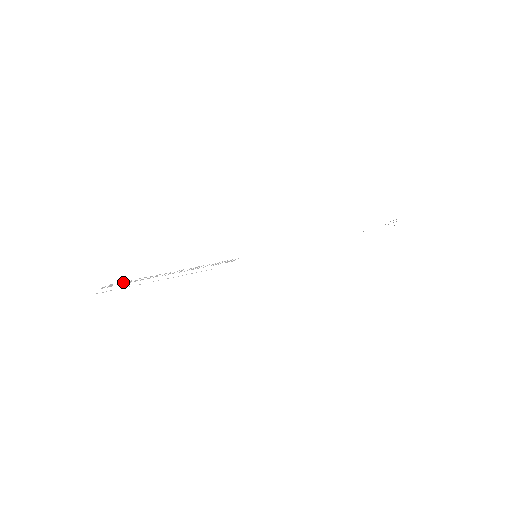
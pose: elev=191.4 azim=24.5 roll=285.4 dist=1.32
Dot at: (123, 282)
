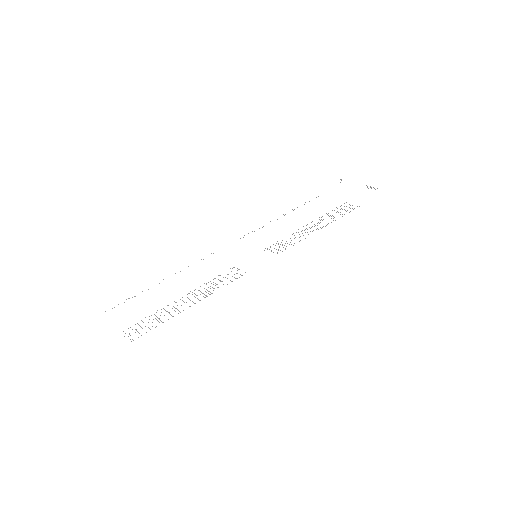
Dot at: occluded
